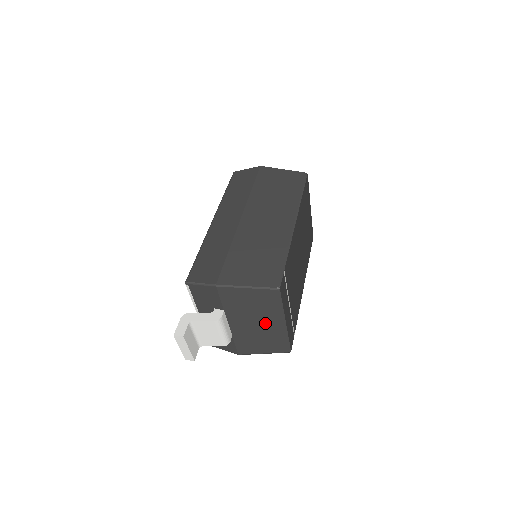
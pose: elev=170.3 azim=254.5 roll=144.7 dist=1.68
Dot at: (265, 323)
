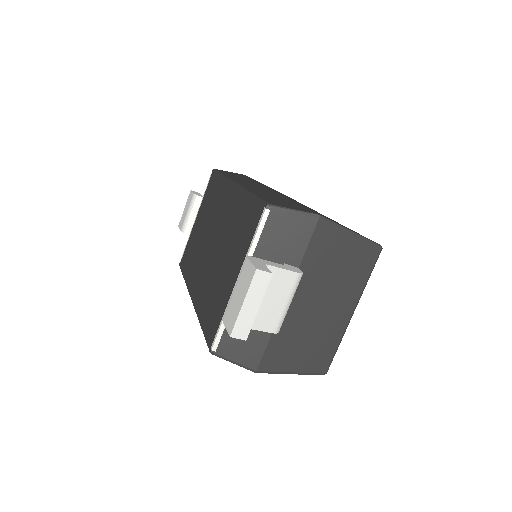
Dot at: (332, 307)
